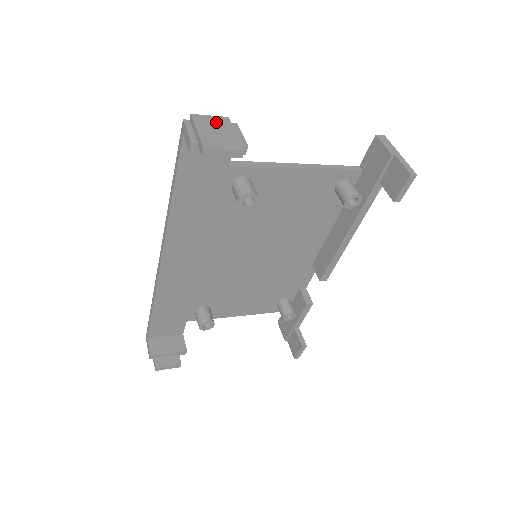
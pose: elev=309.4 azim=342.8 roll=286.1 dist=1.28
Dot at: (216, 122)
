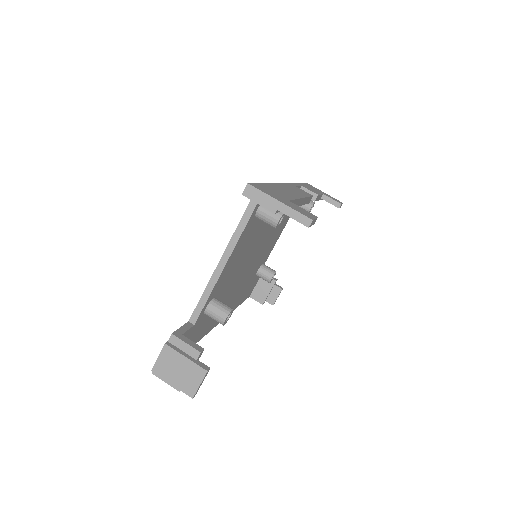
Dot at: (167, 361)
